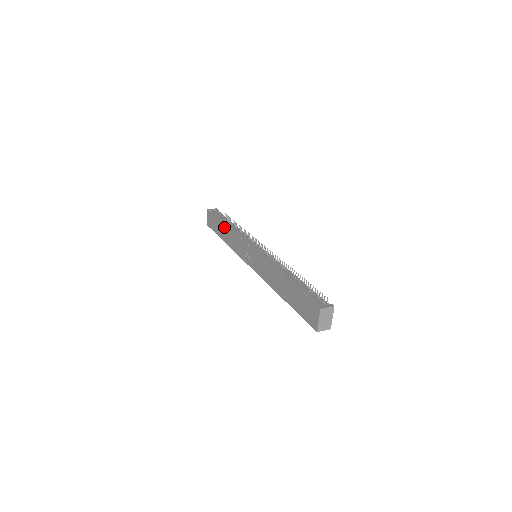
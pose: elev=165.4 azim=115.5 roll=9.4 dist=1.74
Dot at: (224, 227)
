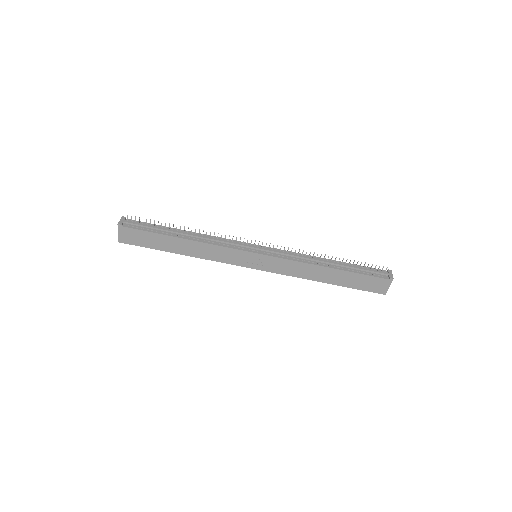
Dot at: (180, 240)
